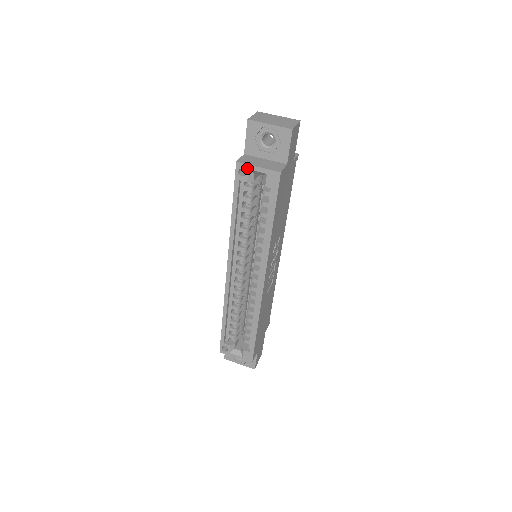
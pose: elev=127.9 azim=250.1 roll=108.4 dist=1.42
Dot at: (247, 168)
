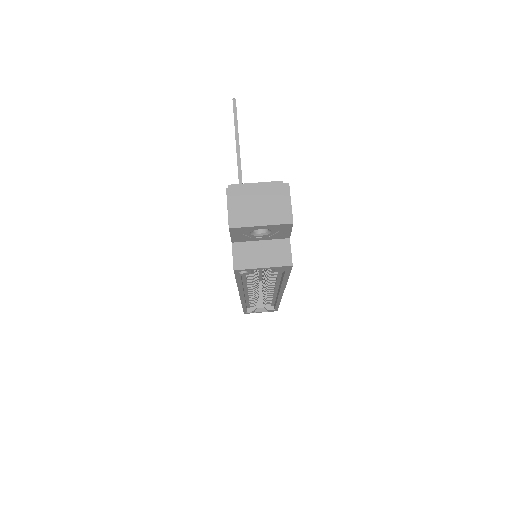
Dot at: (249, 270)
